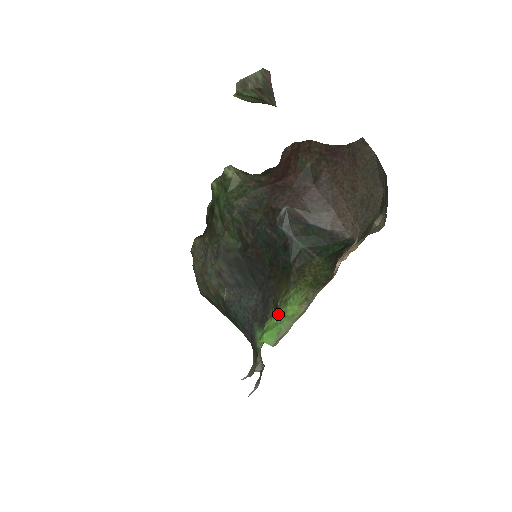
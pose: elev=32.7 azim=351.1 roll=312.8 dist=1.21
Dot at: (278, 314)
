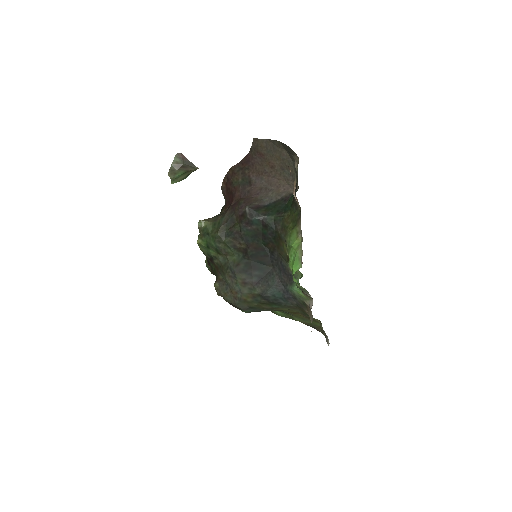
Dot at: (291, 254)
